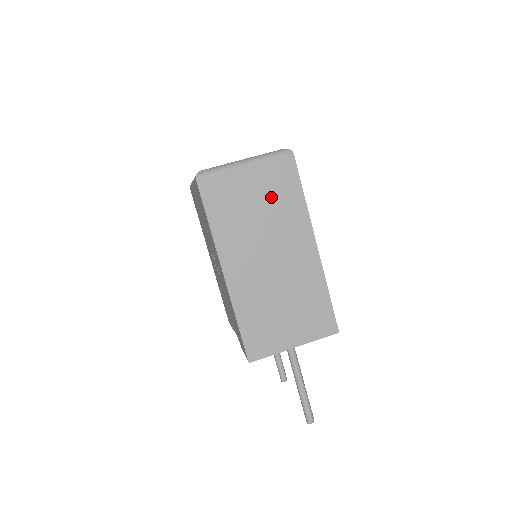
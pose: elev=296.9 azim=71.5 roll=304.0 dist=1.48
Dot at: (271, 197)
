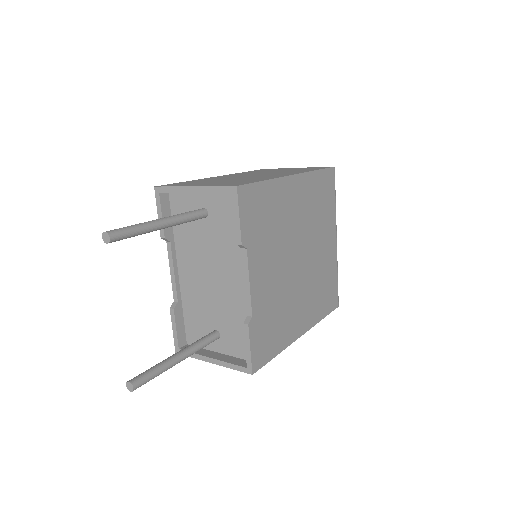
Dot at: occluded
